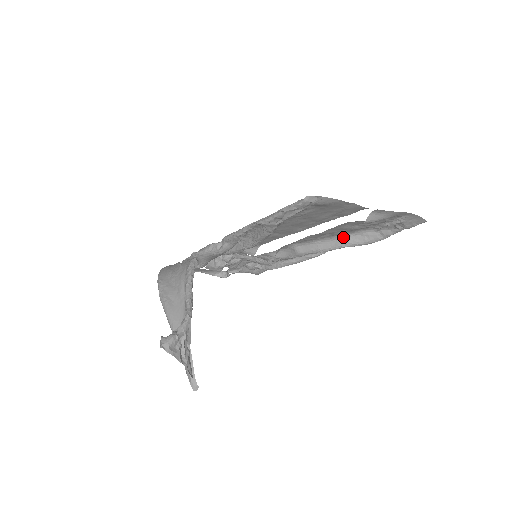
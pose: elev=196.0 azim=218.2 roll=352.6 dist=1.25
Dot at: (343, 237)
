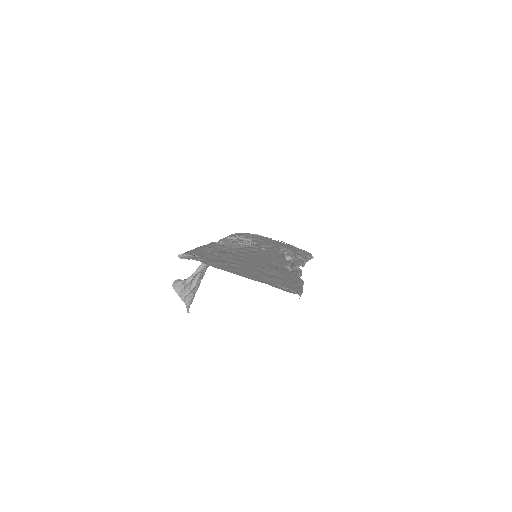
Dot at: occluded
